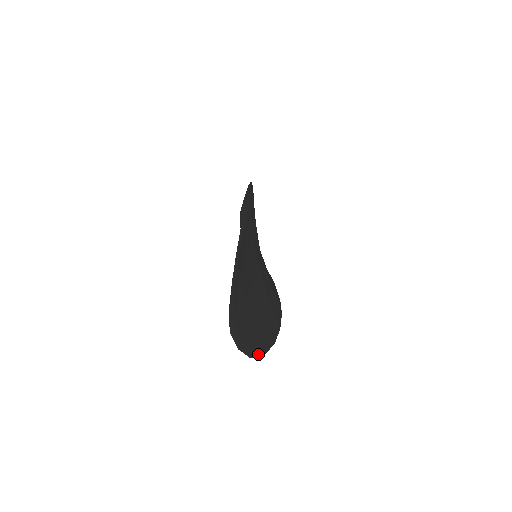
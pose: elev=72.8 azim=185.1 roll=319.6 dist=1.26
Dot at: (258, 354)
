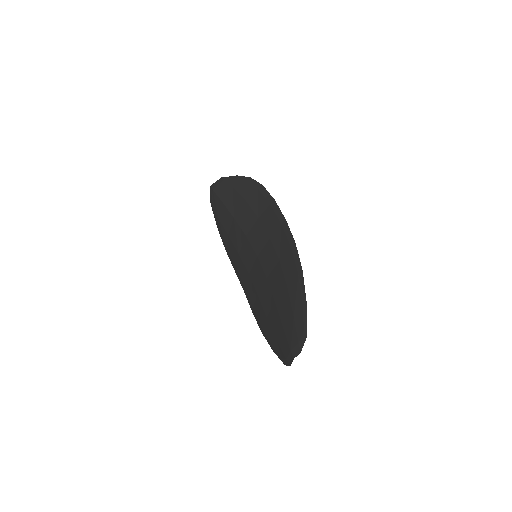
Dot at: (278, 356)
